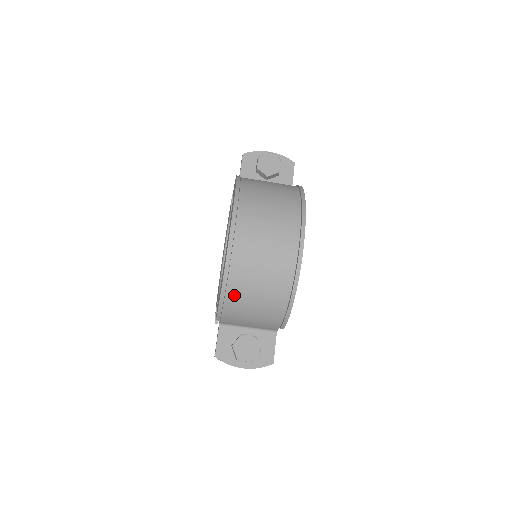
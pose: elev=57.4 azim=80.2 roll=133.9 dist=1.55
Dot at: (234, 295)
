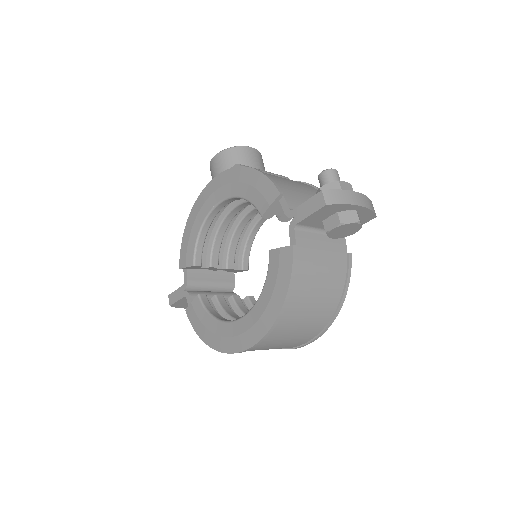
Dot at: occluded
